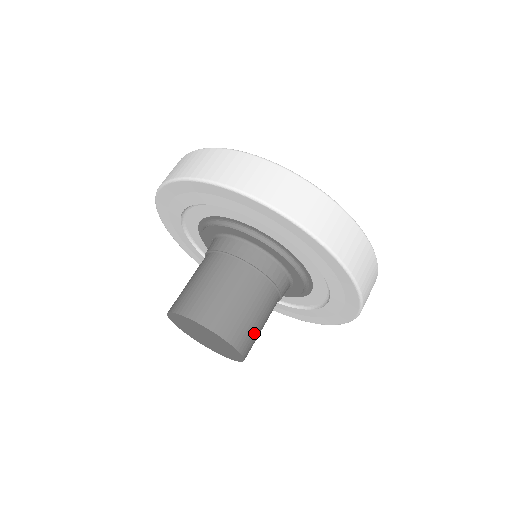
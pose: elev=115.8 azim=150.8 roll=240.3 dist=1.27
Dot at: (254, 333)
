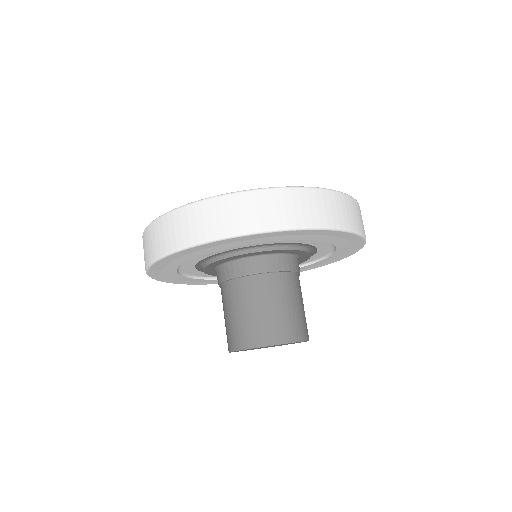
Dot at: (303, 318)
